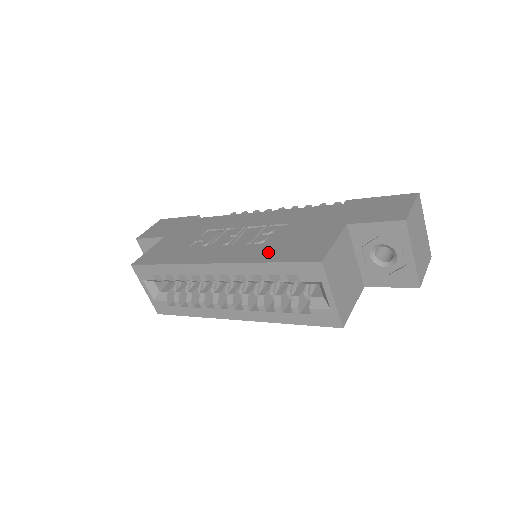
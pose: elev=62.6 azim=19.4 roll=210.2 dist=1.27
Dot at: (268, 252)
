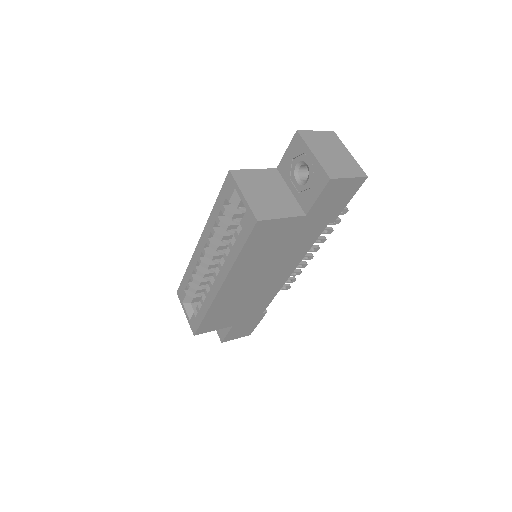
Dot at: occluded
